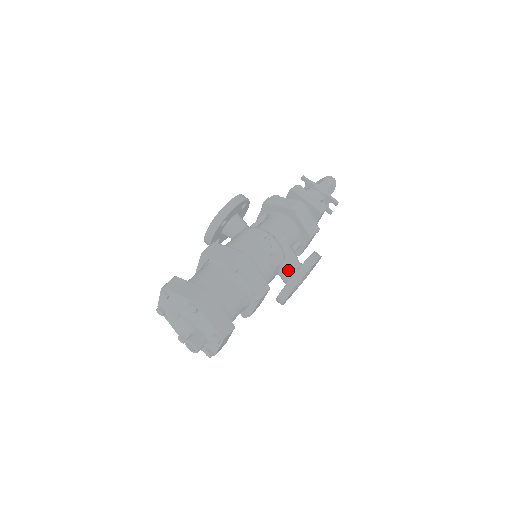
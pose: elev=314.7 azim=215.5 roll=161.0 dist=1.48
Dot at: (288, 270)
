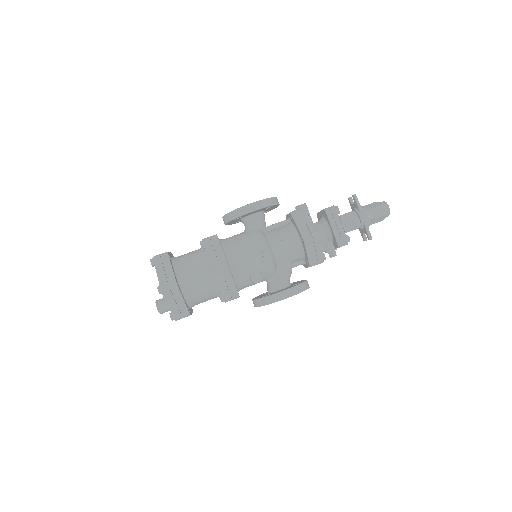
Dot at: (272, 285)
